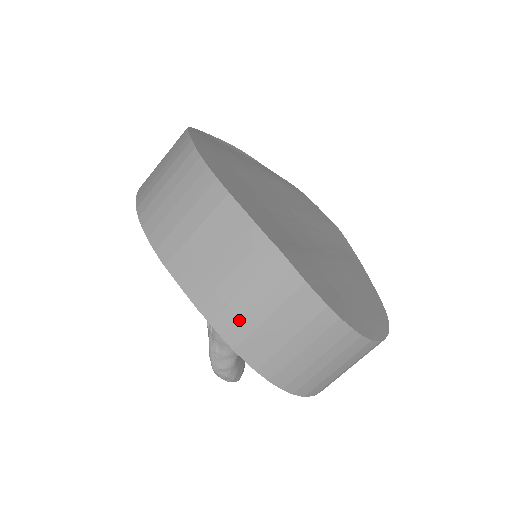
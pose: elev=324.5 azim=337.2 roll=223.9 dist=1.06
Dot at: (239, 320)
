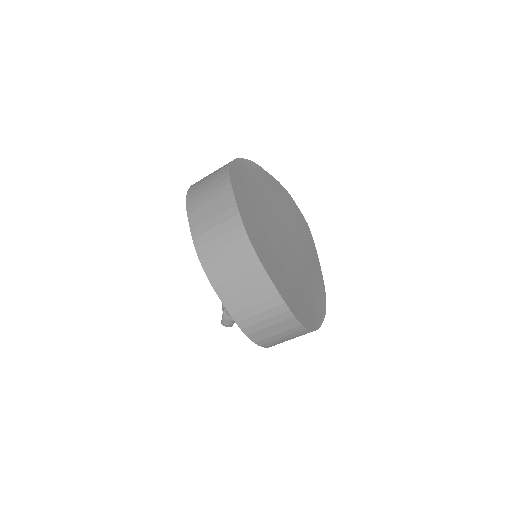
Dot at: (253, 325)
